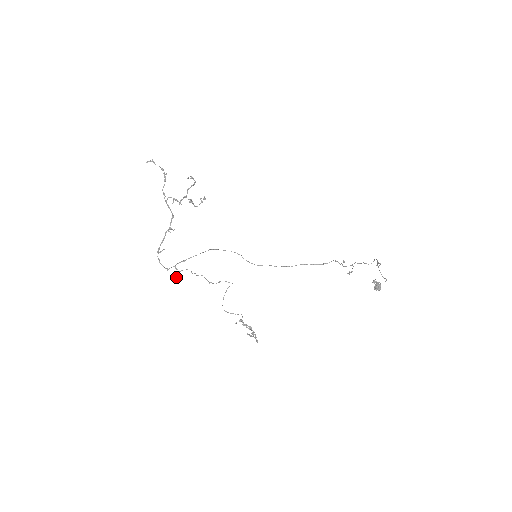
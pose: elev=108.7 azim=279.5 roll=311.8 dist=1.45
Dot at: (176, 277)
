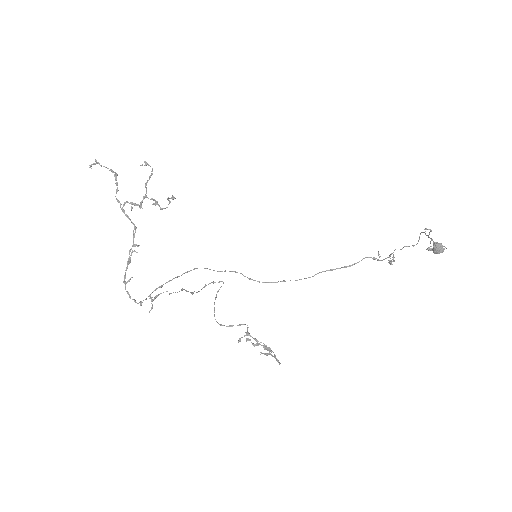
Dot at: (152, 308)
